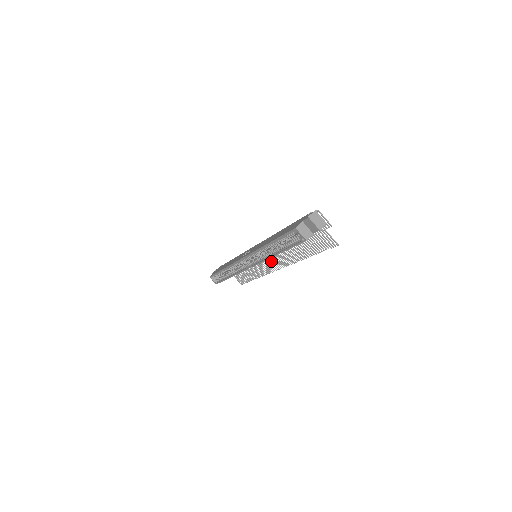
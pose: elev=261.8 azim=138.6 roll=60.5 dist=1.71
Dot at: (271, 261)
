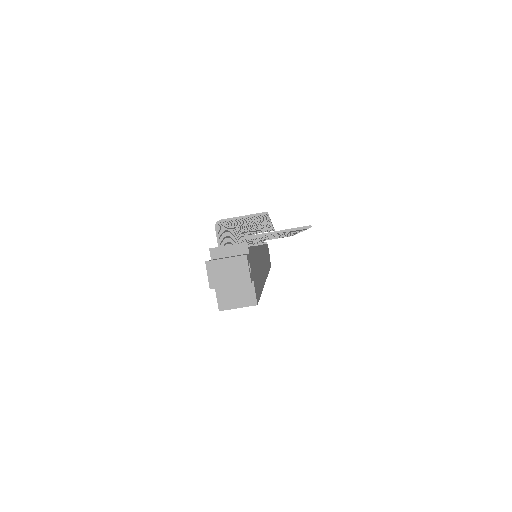
Dot at: occluded
